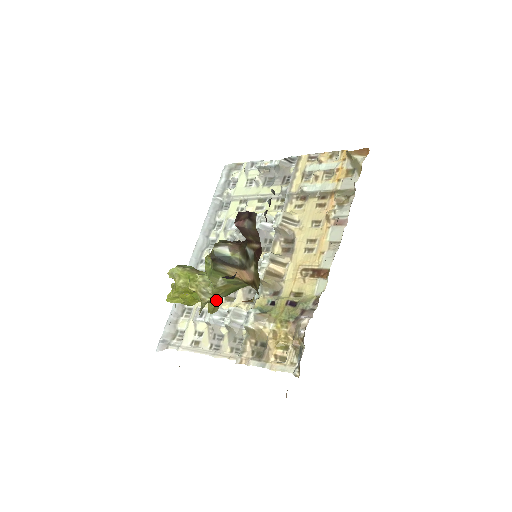
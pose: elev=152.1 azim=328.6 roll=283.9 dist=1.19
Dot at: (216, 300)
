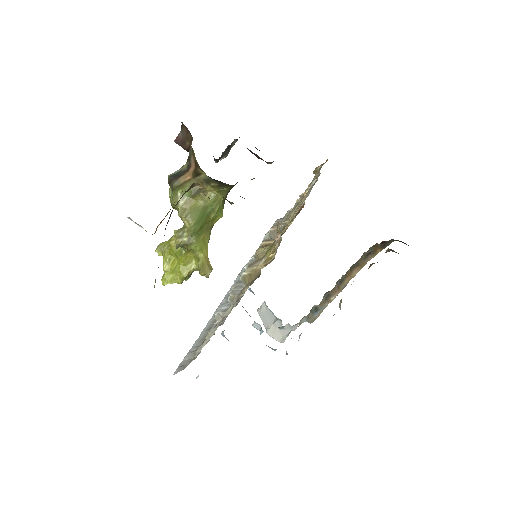
Dot at: (194, 241)
